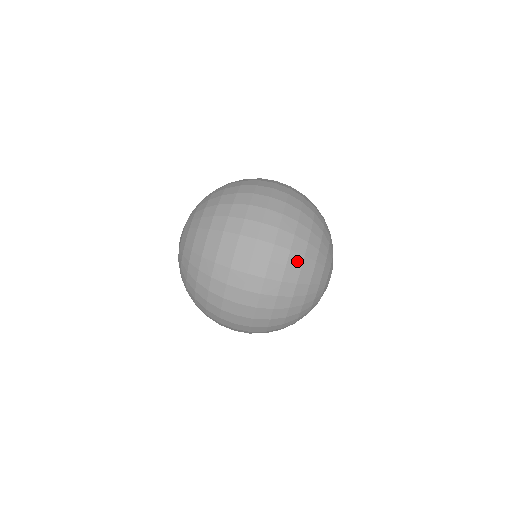
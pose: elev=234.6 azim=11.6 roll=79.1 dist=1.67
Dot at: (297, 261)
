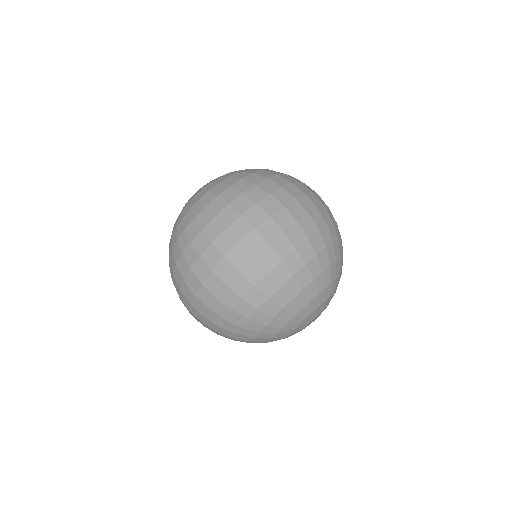
Dot at: (295, 264)
